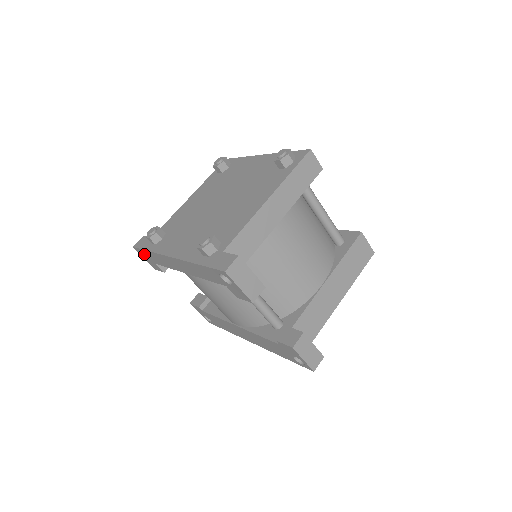
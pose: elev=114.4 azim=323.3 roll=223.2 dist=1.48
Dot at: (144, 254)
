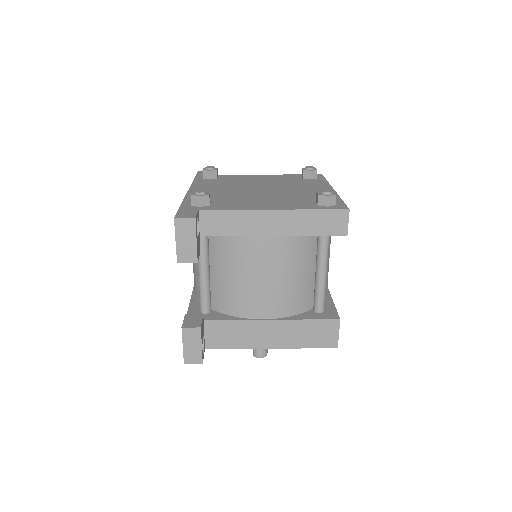
Dot at: occluded
